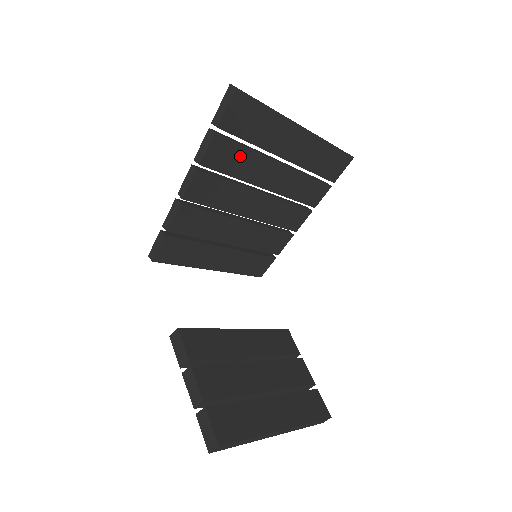
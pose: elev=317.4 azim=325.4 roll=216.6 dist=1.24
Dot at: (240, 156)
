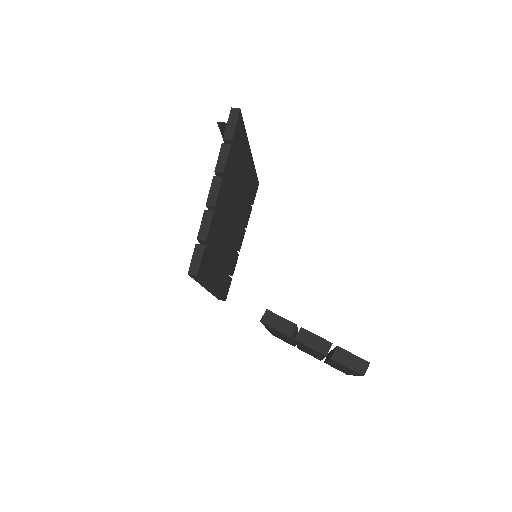
Dot at: (234, 170)
